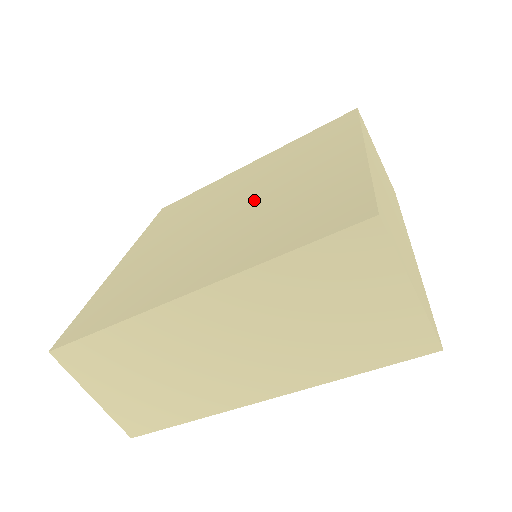
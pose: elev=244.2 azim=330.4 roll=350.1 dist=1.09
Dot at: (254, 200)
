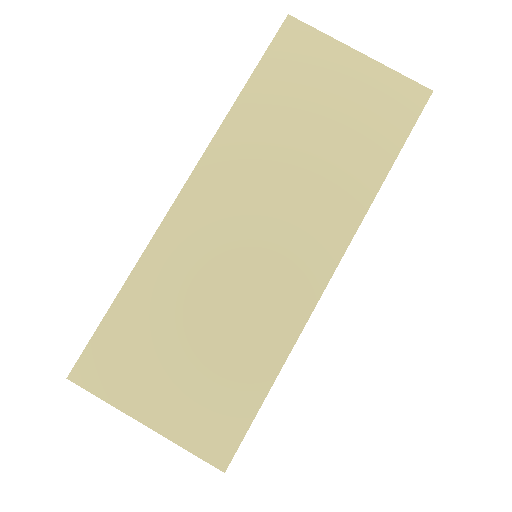
Dot at: occluded
